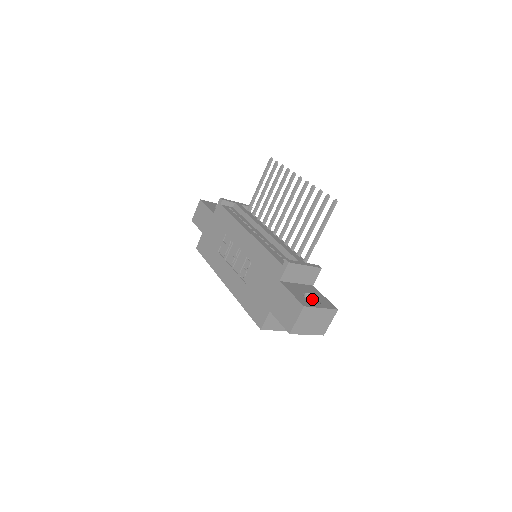
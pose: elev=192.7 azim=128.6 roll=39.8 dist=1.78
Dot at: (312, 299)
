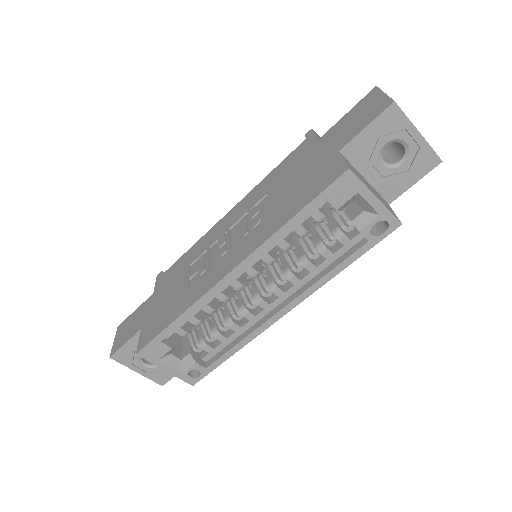
Dot at: occluded
